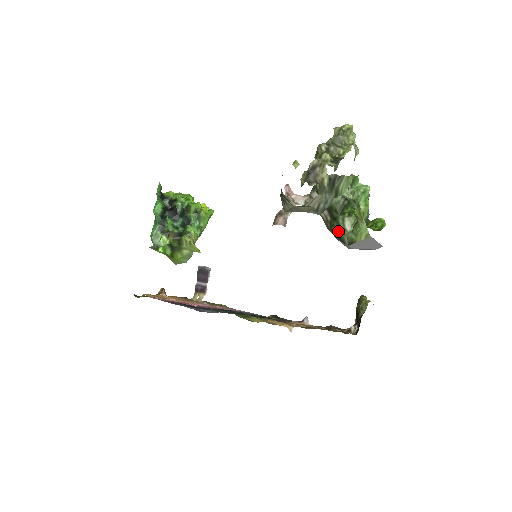
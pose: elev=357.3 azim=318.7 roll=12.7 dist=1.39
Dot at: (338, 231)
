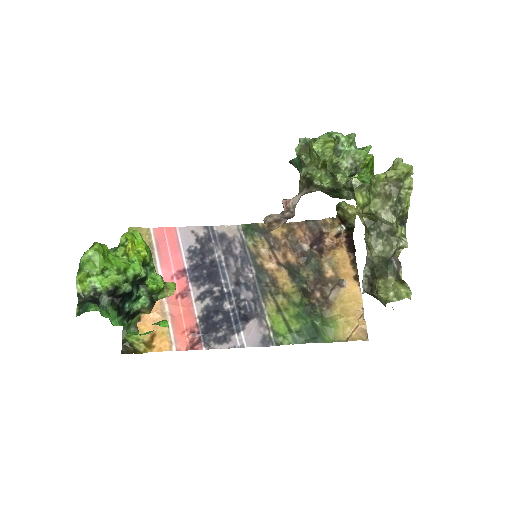
Dot at: (338, 197)
